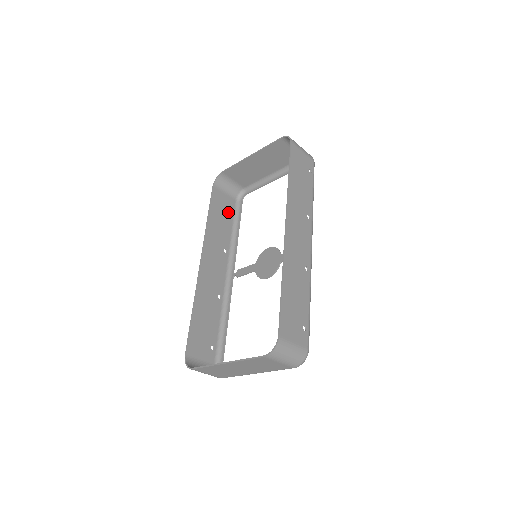
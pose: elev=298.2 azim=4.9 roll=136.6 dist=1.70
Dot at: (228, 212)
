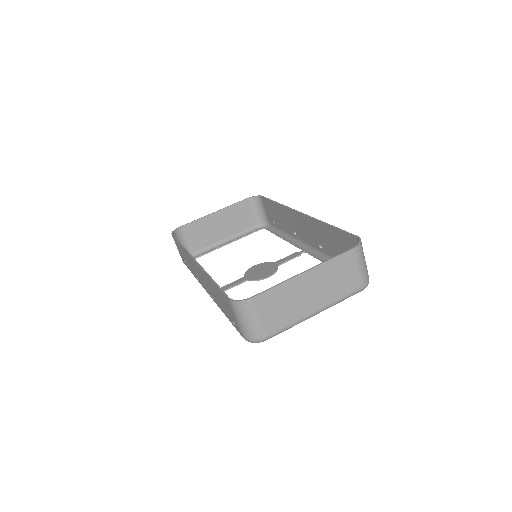
Dot at: occluded
